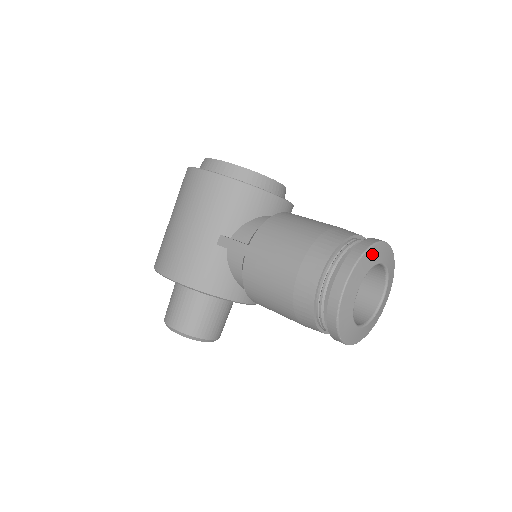
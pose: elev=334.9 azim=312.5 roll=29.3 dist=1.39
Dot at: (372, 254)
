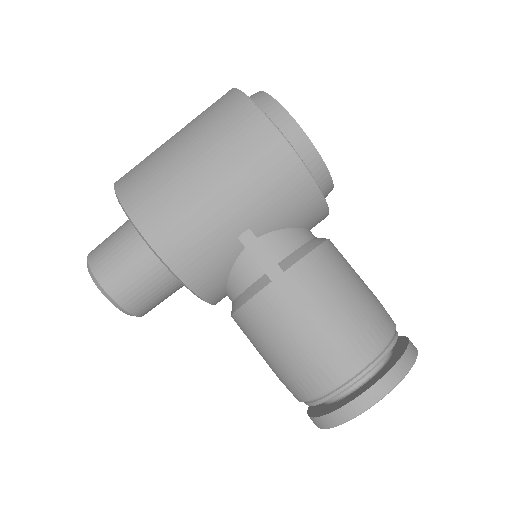
Dot at: occluded
